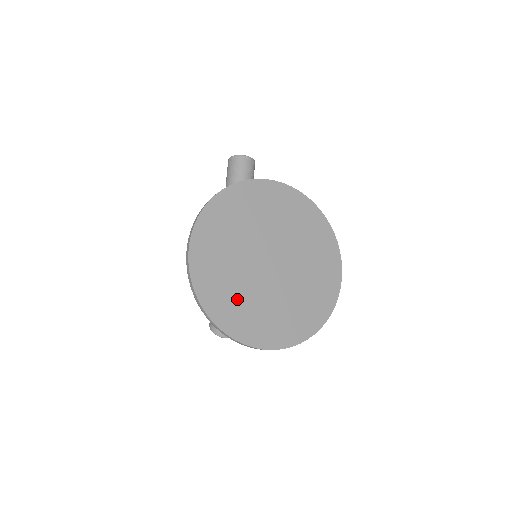
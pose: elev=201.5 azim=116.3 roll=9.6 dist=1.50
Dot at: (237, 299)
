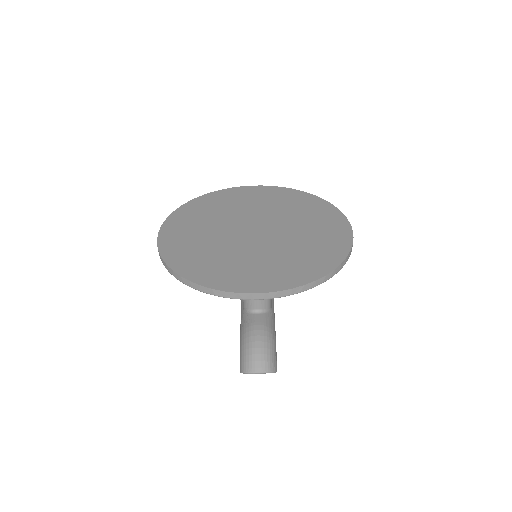
Dot at: (214, 259)
